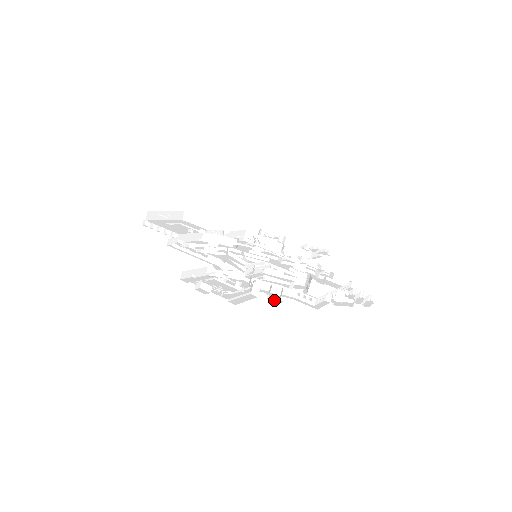
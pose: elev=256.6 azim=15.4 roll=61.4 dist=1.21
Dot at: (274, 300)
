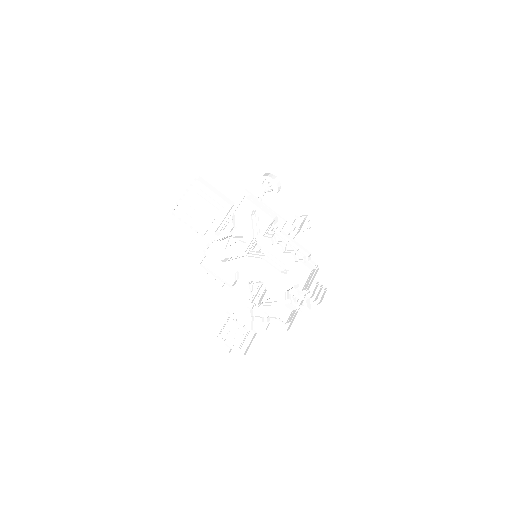
Dot at: (264, 325)
